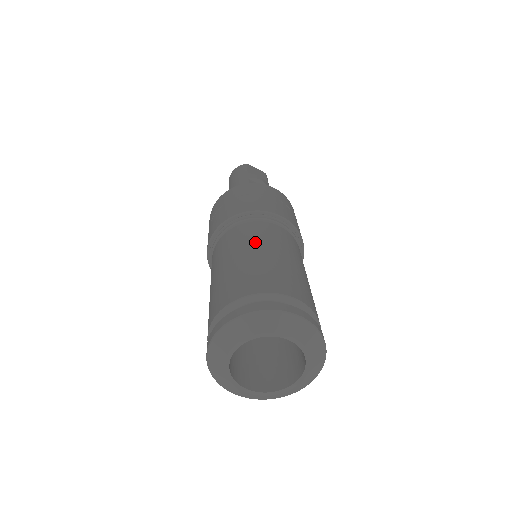
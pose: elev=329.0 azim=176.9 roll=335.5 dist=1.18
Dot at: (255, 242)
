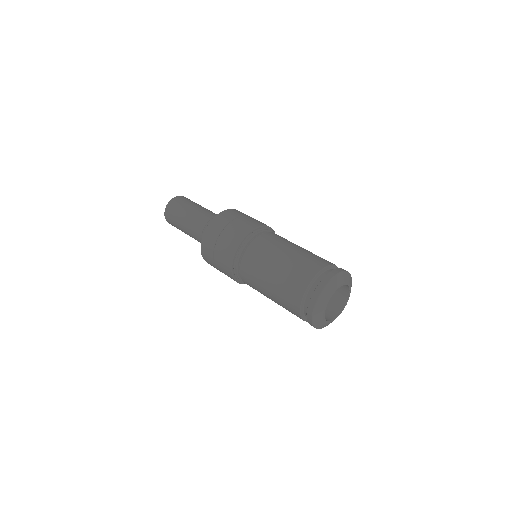
Dot at: occluded
